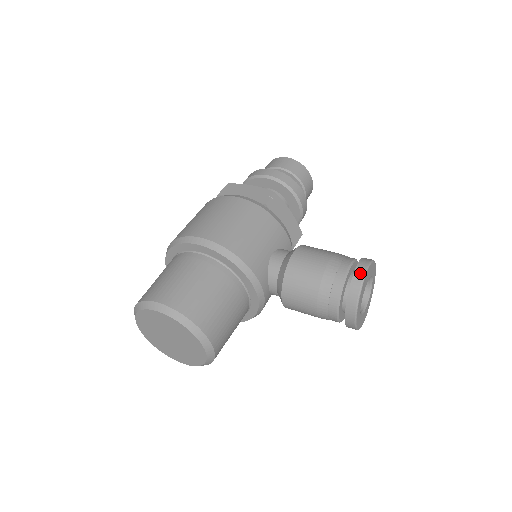
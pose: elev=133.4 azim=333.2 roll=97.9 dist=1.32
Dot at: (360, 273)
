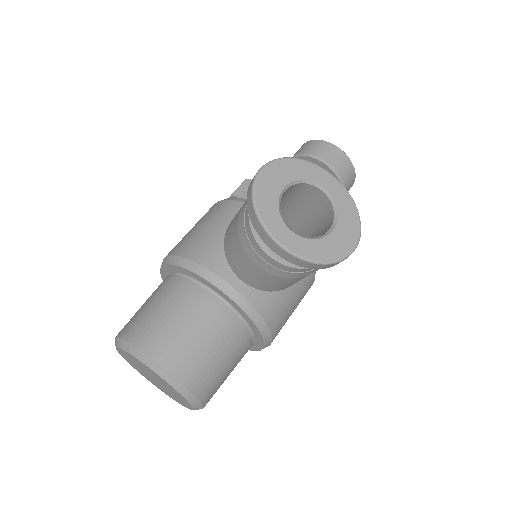
Dot at: (252, 181)
